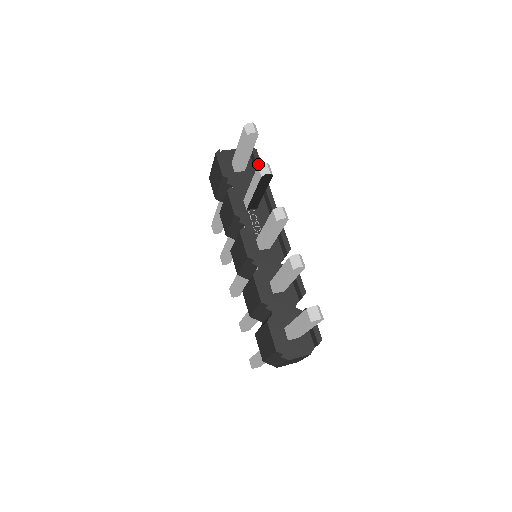
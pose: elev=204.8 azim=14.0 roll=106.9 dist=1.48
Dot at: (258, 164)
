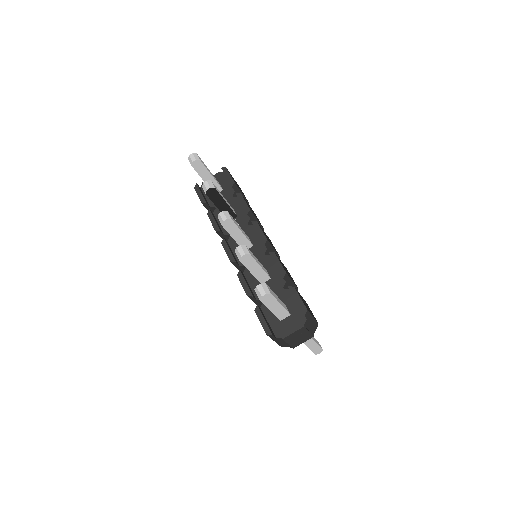
Dot at: (229, 179)
